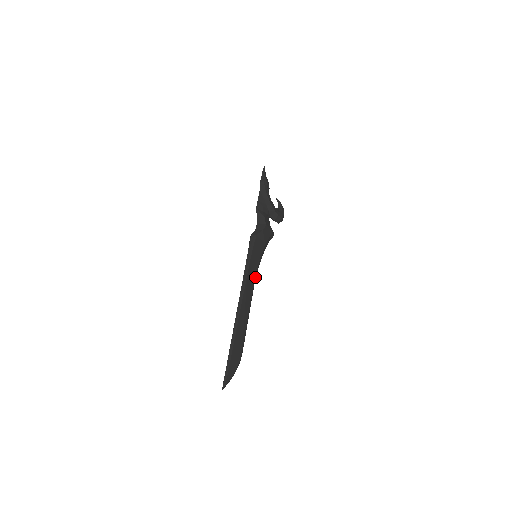
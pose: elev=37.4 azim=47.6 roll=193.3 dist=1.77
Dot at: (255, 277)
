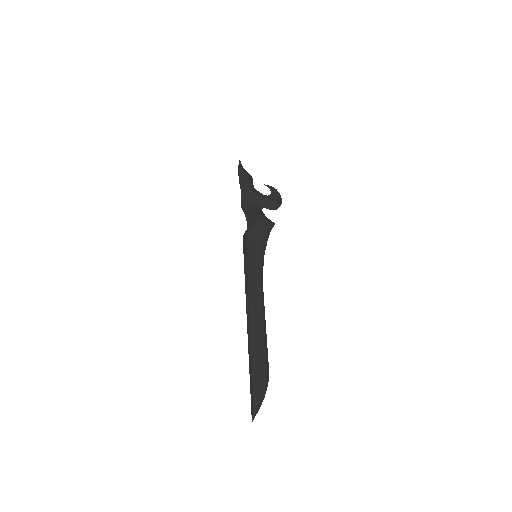
Dot at: (261, 279)
